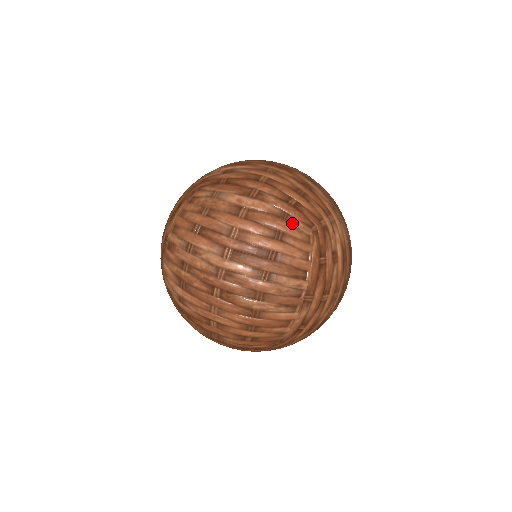
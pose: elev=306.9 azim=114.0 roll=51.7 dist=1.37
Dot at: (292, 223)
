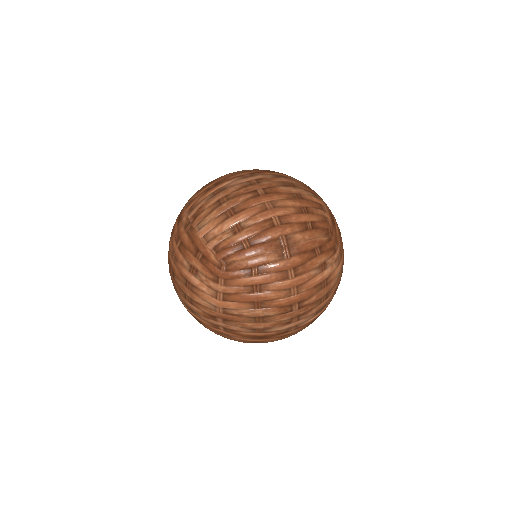
Dot at: occluded
